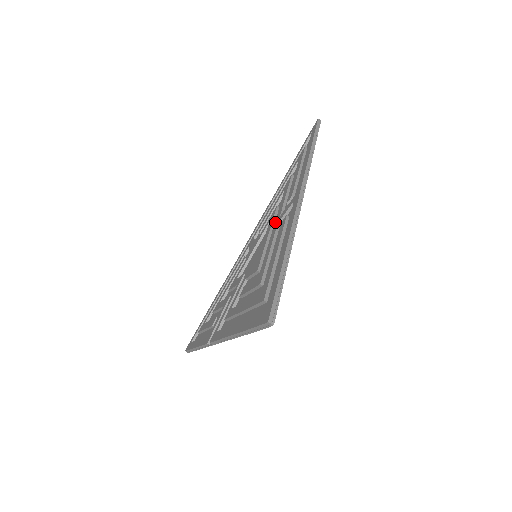
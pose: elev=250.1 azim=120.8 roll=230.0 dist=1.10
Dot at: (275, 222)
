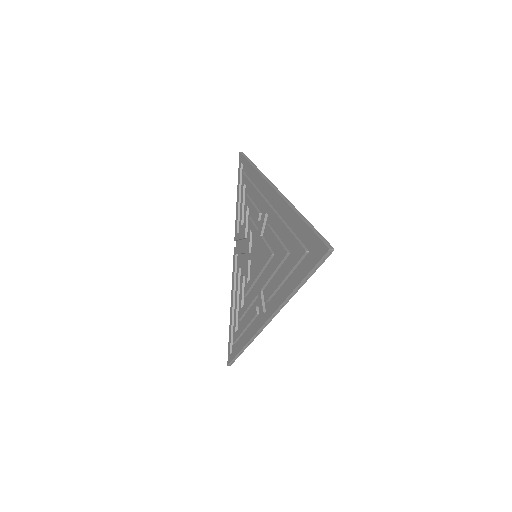
Dot at: (259, 284)
